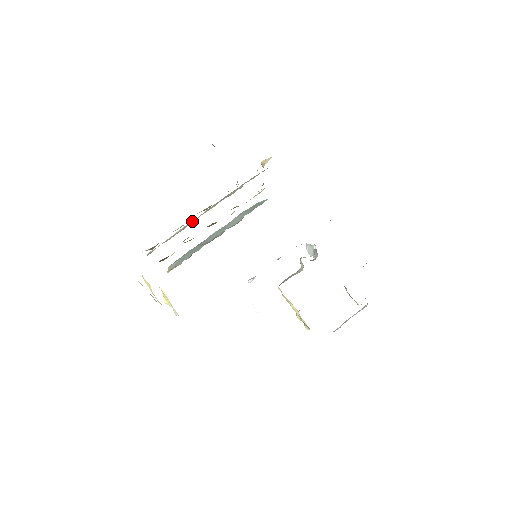
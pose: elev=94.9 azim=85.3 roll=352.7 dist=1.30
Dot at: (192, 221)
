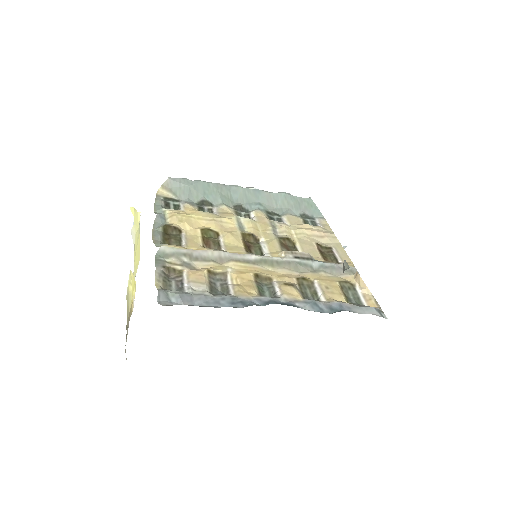
Dot at: (237, 255)
